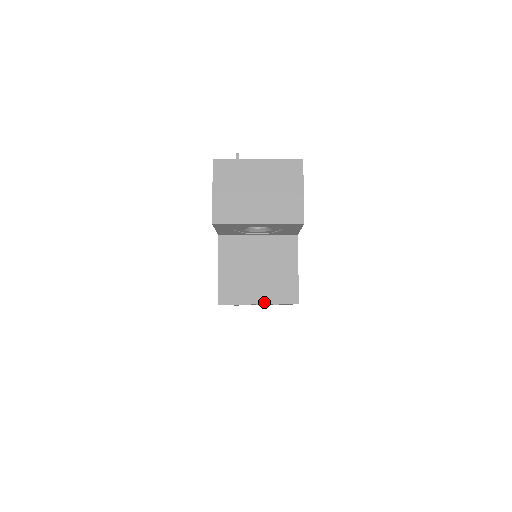
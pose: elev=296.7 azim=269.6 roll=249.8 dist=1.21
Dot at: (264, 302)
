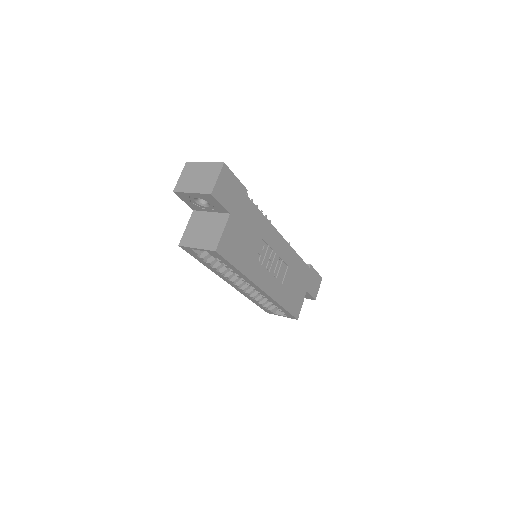
Dot at: (199, 247)
